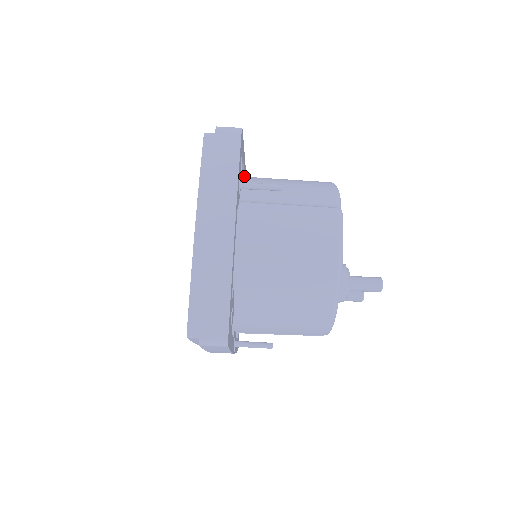
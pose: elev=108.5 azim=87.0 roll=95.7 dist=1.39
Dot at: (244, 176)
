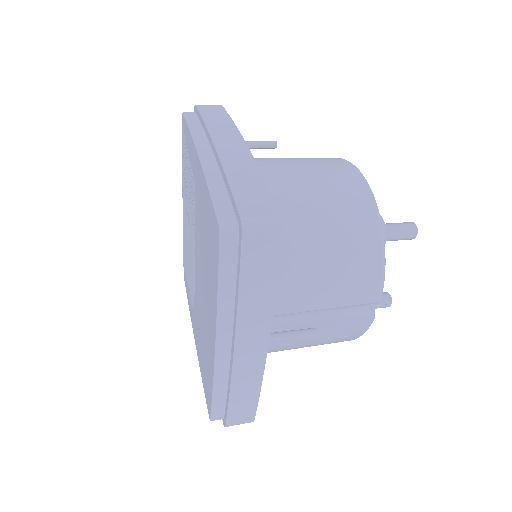
Dot at: occluded
